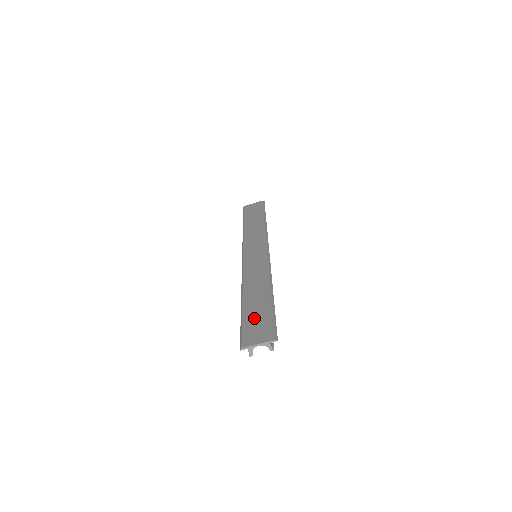
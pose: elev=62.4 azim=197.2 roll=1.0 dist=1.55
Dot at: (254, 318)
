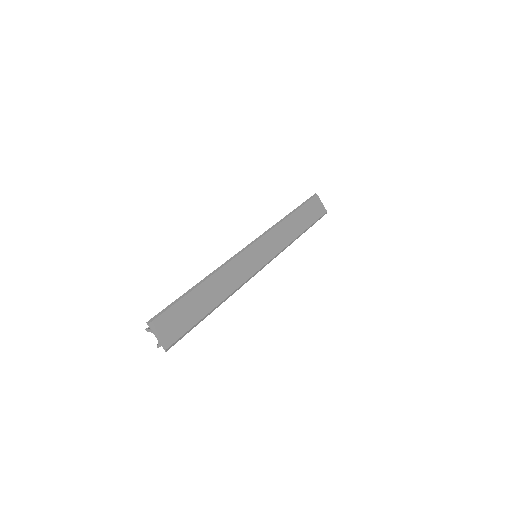
Dot at: (183, 312)
